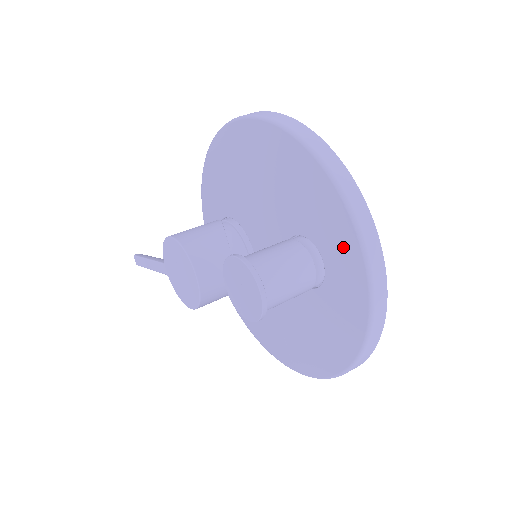
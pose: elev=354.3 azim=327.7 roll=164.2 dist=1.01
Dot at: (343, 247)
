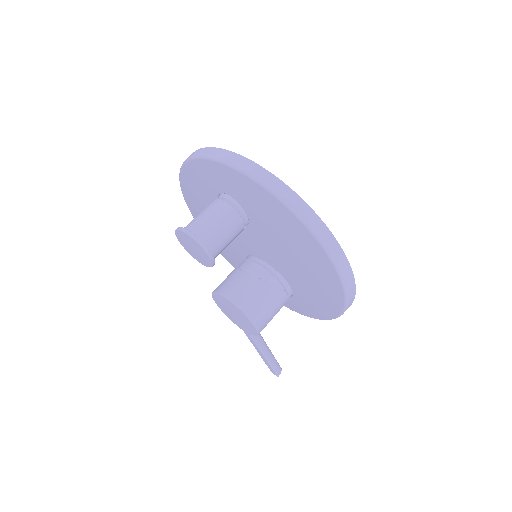
Dot at: (207, 173)
